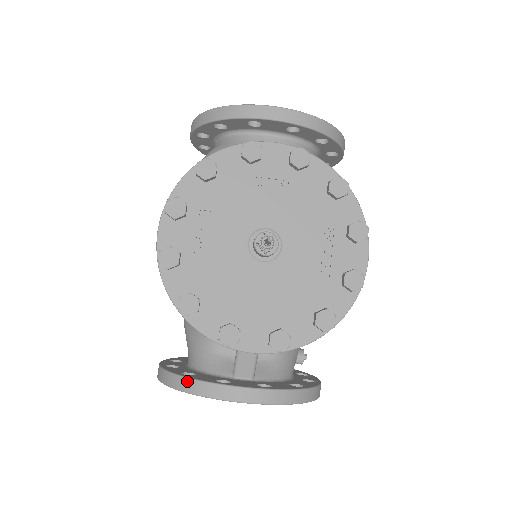
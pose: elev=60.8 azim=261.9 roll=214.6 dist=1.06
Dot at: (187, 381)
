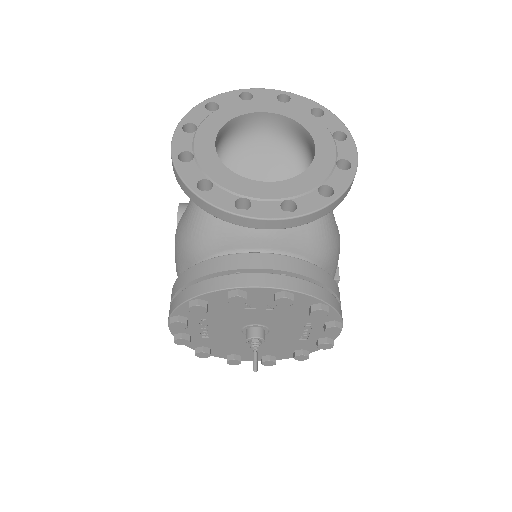
Dot at: occluded
